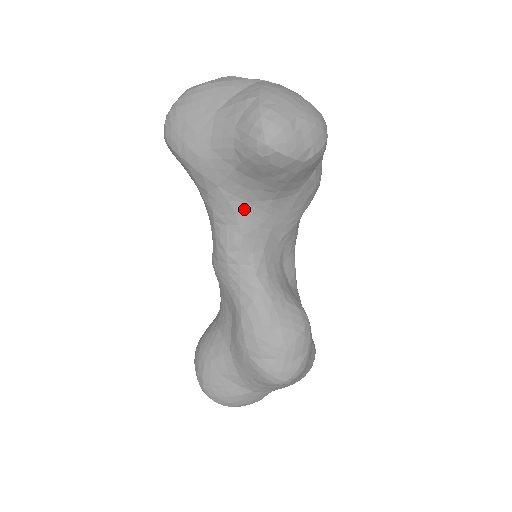
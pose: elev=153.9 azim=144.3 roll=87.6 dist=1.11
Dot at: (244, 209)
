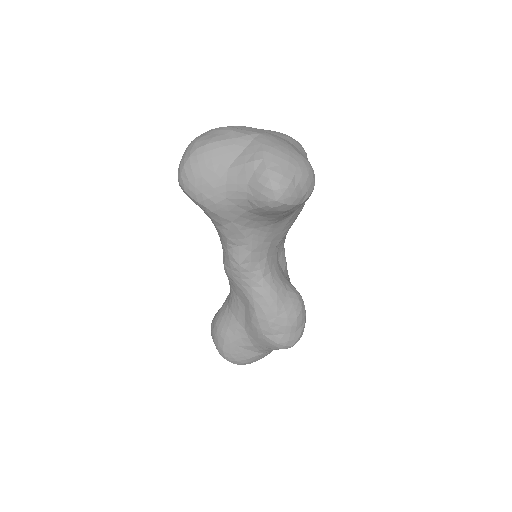
Dot at: (252, 233)
